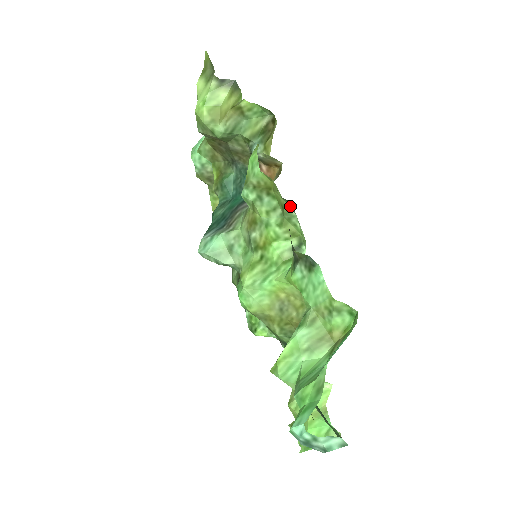
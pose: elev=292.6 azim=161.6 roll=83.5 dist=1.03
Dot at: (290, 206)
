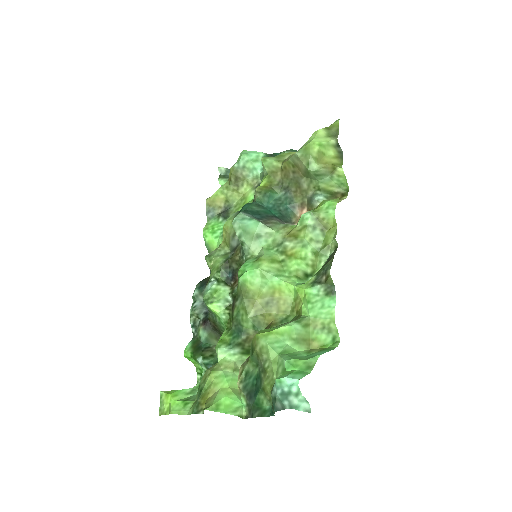
Dot at: (333, 249)
